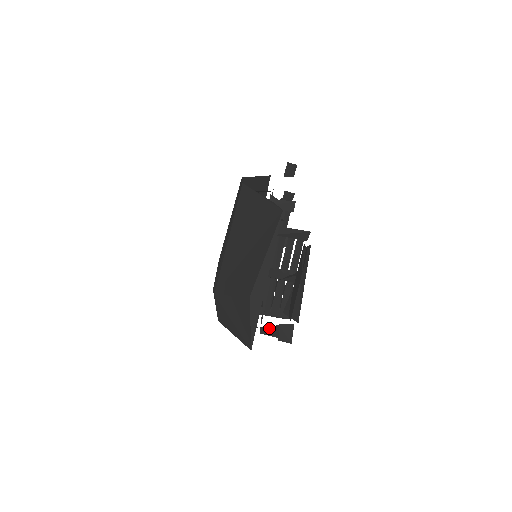
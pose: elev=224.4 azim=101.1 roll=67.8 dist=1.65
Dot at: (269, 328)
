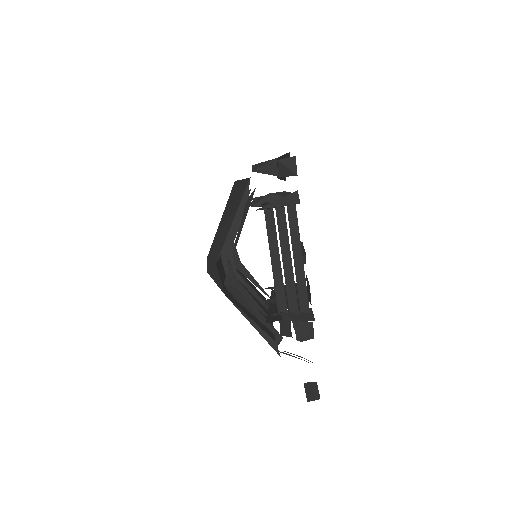
Dot at: (265, 171)
